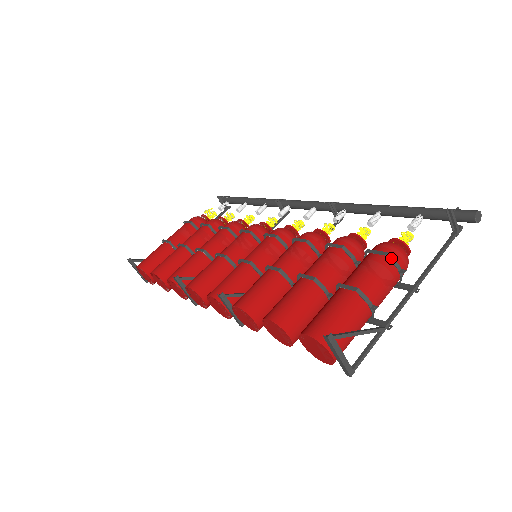
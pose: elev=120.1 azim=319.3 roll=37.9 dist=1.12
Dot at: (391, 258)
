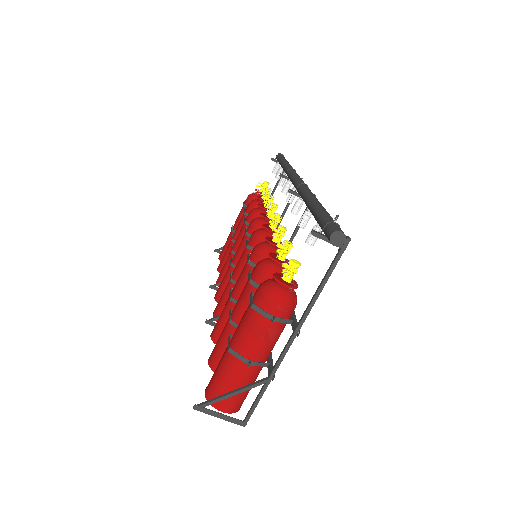
Dot at: (257, 309)
